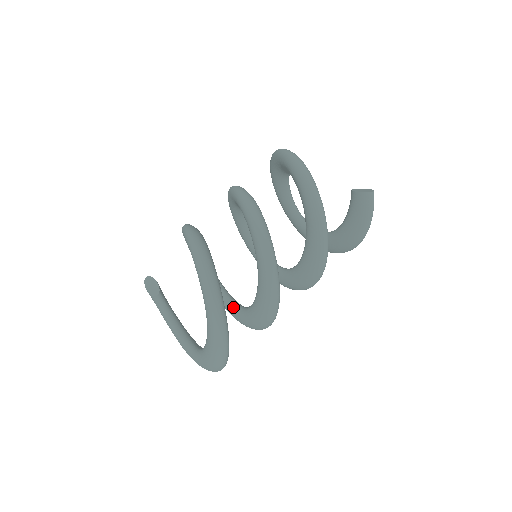
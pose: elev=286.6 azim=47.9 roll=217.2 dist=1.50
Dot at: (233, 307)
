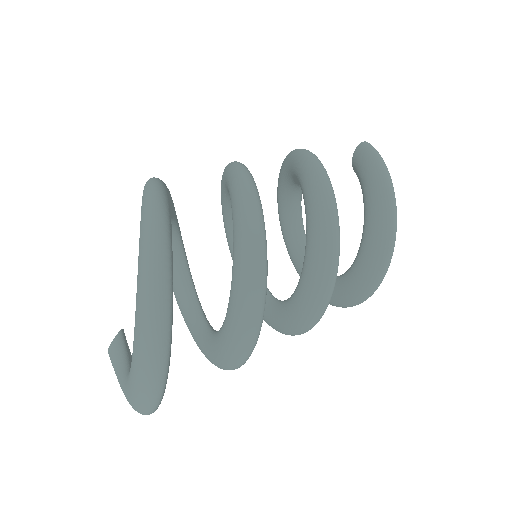
Dot at: occluded
